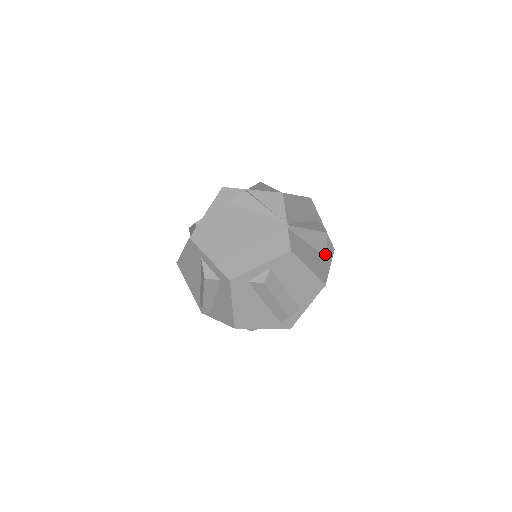
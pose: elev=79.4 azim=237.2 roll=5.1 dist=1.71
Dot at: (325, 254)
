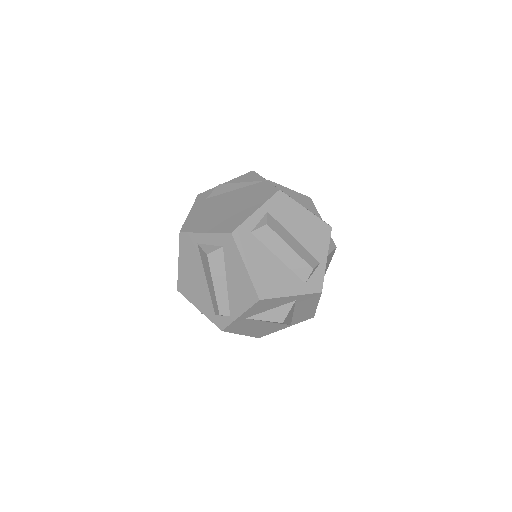
Dot at: (319, 217)
